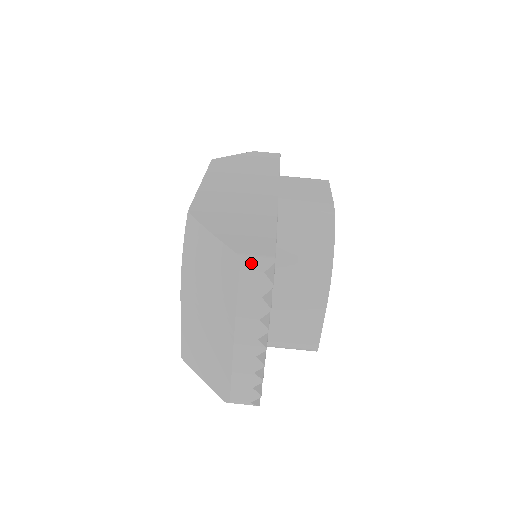
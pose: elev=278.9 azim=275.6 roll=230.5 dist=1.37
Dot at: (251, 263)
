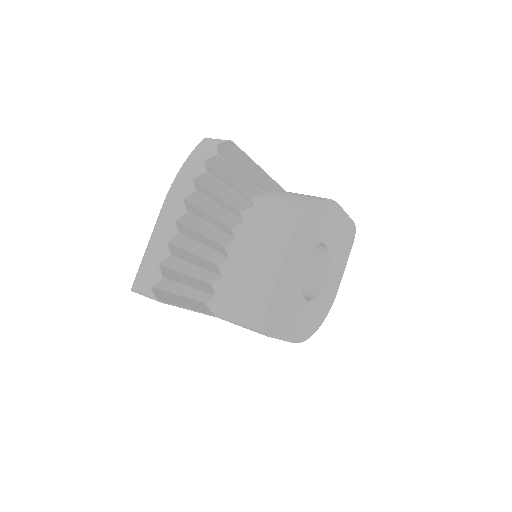
Dot at: (211, 140)
